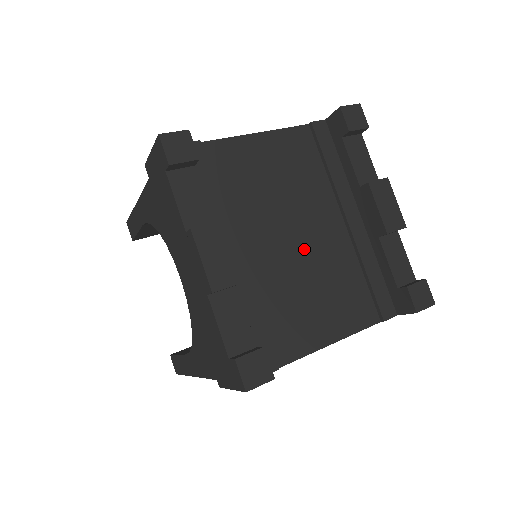
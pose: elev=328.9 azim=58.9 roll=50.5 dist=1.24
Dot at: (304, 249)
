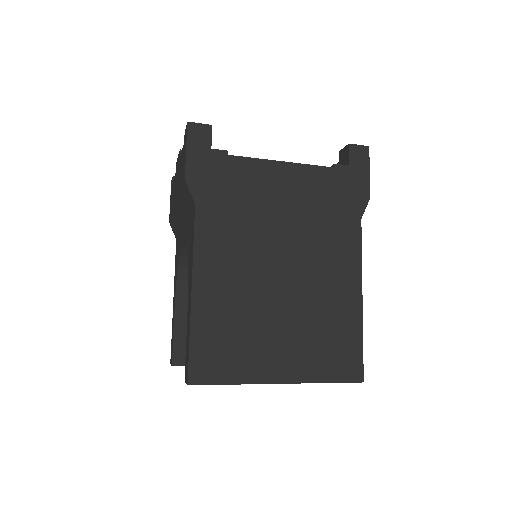
Dot at: occluded
